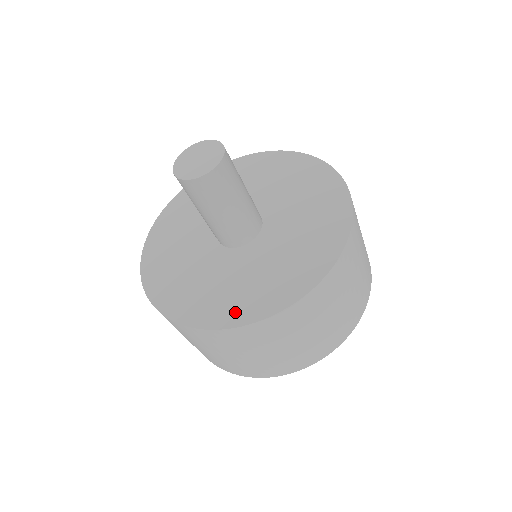
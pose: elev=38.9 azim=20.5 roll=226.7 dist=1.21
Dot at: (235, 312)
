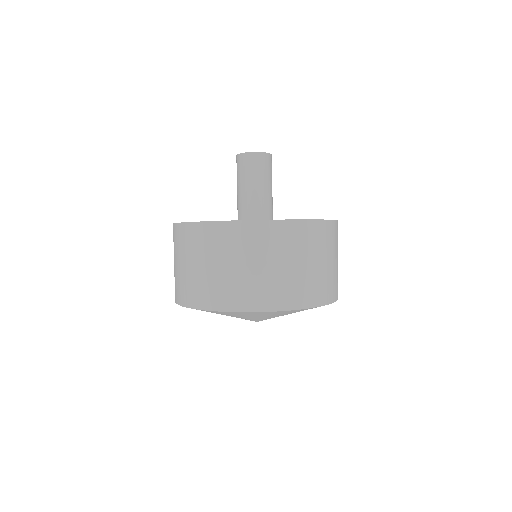
Dot at: occluded
